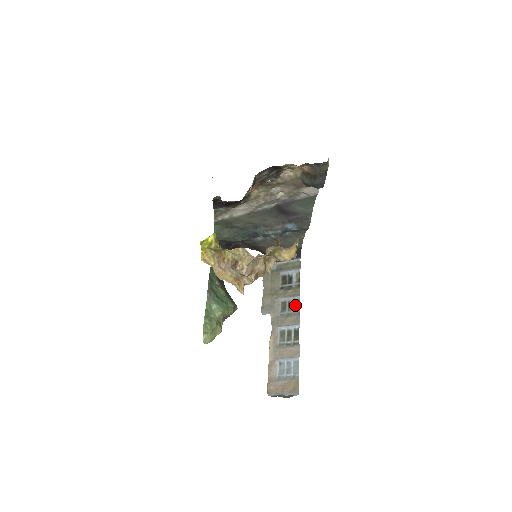
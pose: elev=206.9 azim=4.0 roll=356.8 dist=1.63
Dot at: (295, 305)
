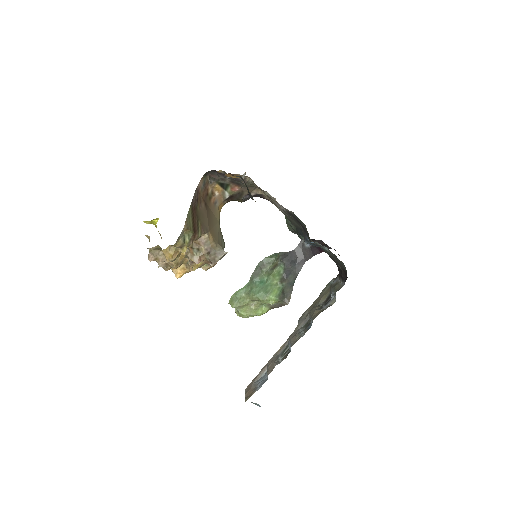
Dot at: (307, 328)
